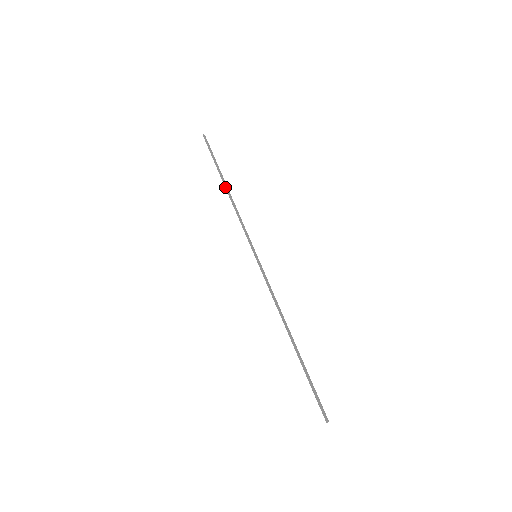
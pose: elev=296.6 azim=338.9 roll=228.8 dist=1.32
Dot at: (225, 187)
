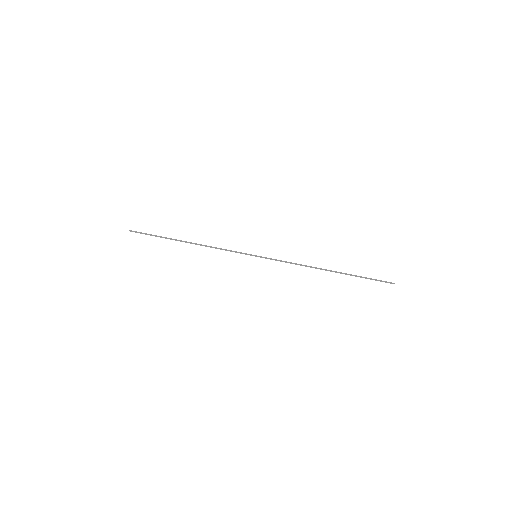
Dot at: occluded
